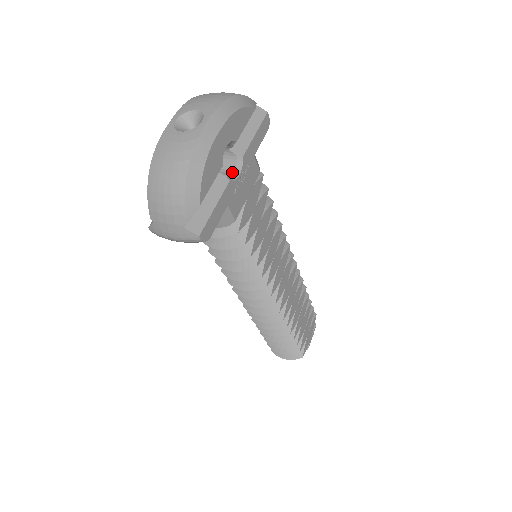
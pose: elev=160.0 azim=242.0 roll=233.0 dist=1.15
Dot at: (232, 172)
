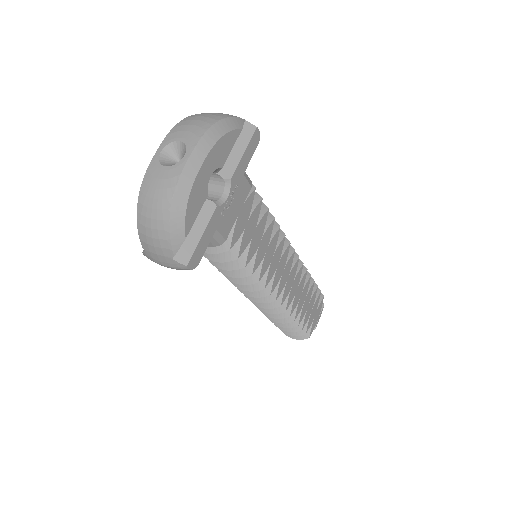
Dot at: (220, 195)
